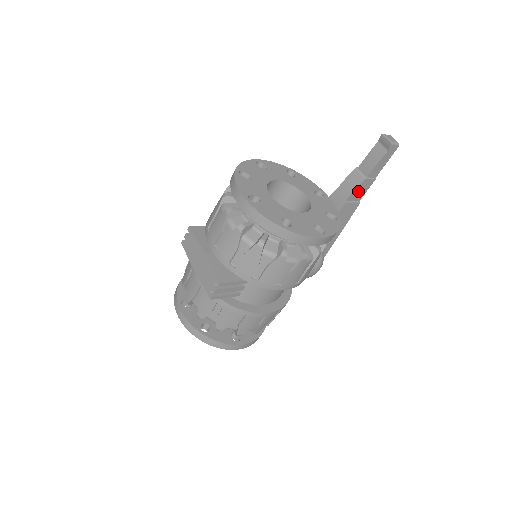
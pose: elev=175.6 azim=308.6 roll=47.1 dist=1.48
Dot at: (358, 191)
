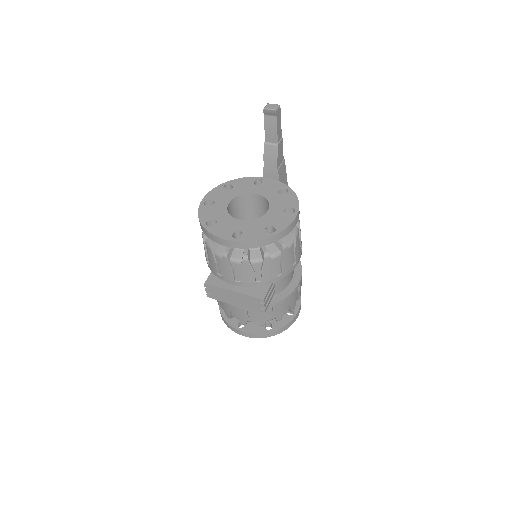
Dot at: (279, 156)
